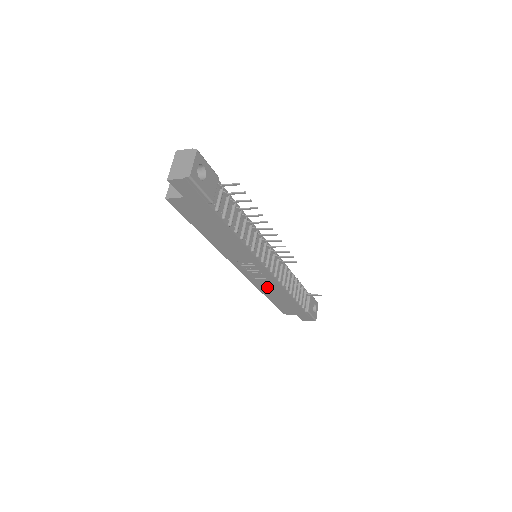
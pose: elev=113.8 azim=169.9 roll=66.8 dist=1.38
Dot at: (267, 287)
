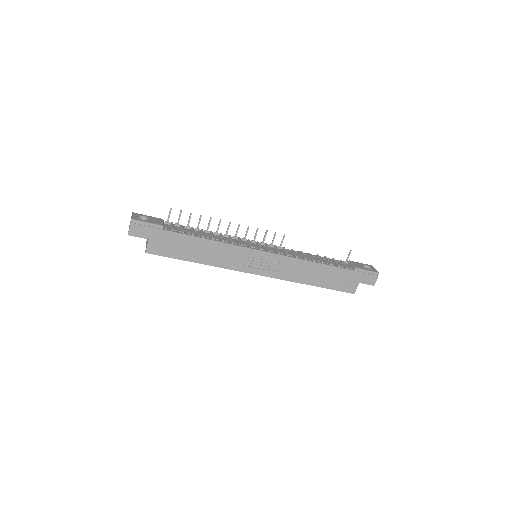
Dot at: (294, 272)
